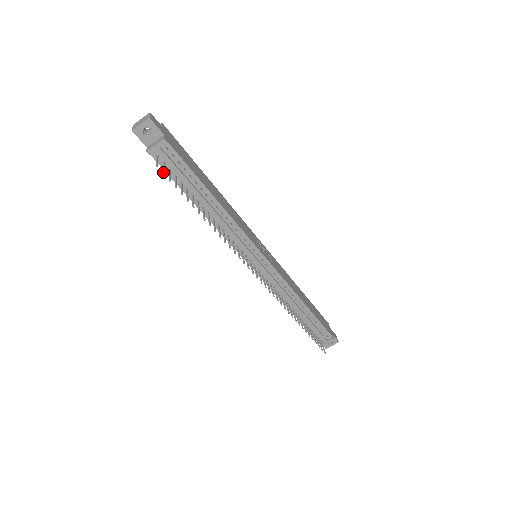
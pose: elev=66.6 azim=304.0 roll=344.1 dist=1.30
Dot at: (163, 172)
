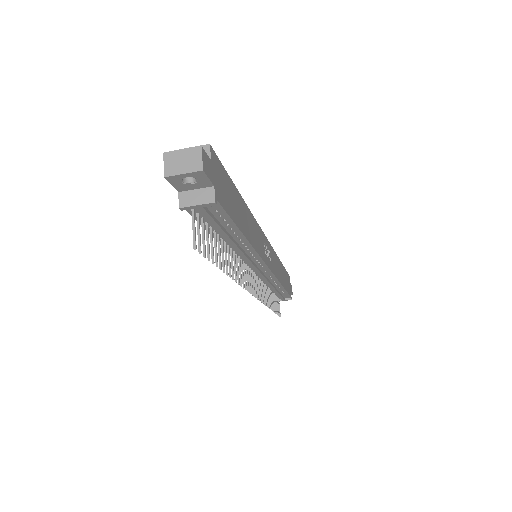
Dot at: (200, 250)
